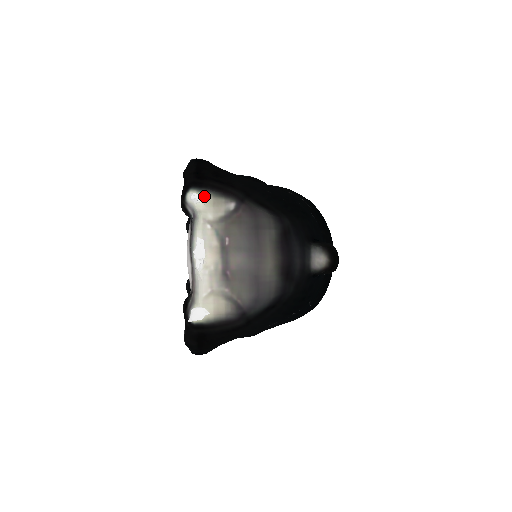
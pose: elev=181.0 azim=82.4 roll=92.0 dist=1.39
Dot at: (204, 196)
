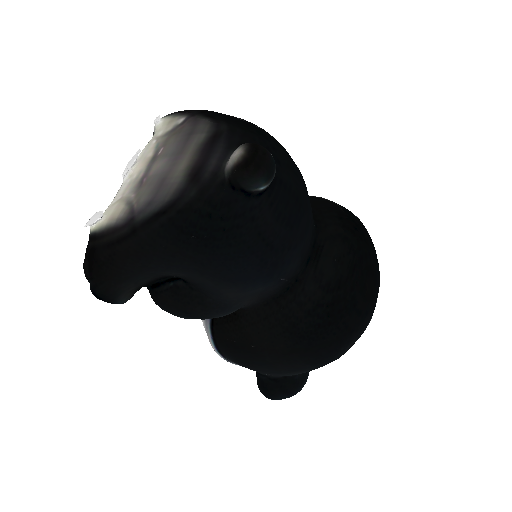
Dot at: (166, 118)
